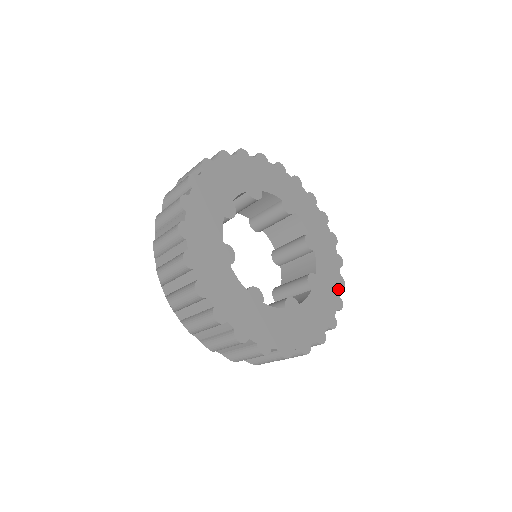
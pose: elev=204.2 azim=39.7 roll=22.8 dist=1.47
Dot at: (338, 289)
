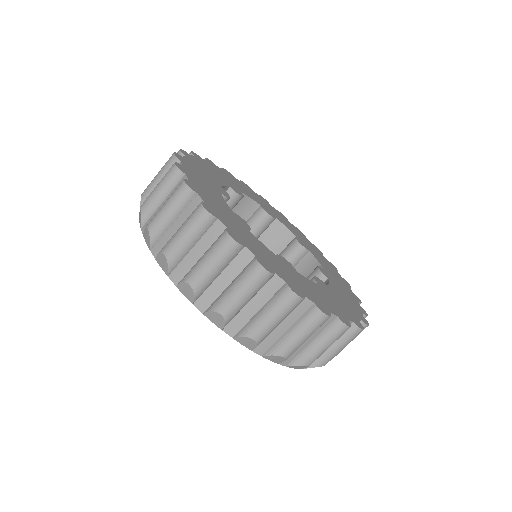
Dot at: (357, 317)
